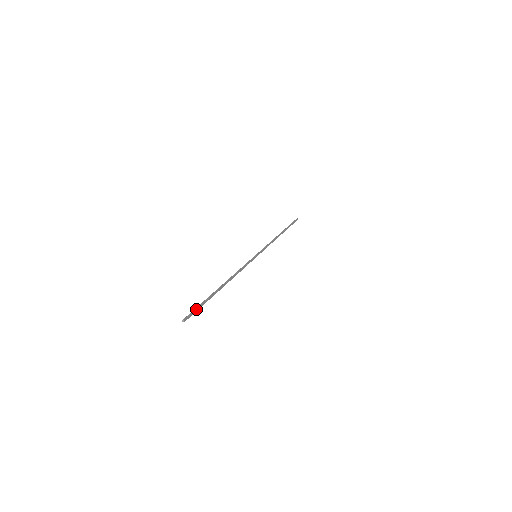
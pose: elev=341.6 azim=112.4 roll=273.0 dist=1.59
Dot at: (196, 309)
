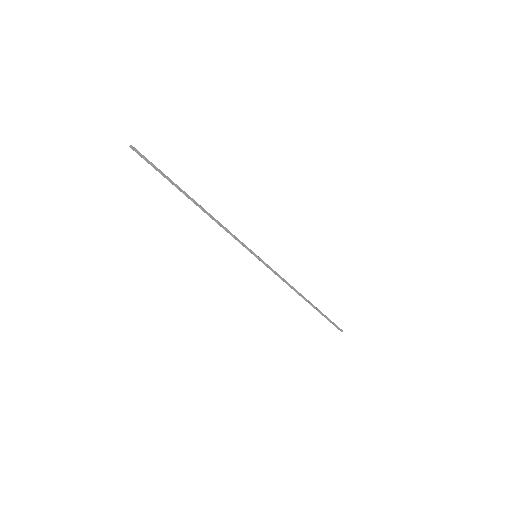
Dot at: occluded
